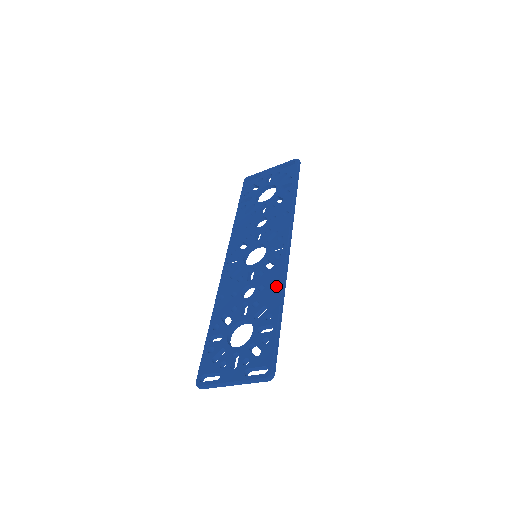
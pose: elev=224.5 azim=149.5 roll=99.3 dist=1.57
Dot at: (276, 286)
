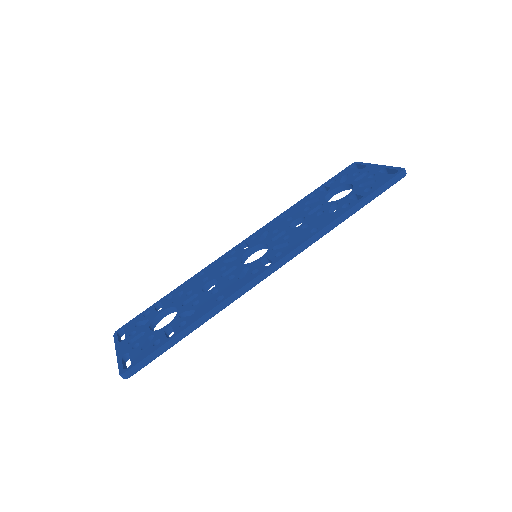
Dot at: occluded
